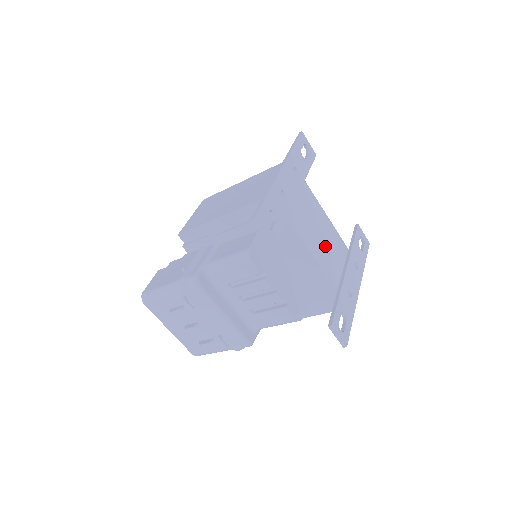
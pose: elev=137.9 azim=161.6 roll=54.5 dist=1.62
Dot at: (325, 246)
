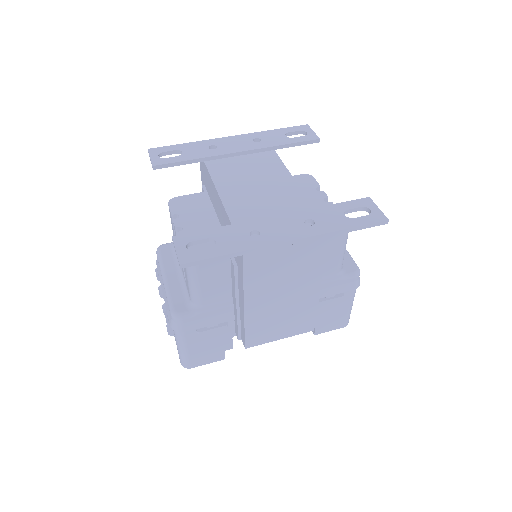
Dot at: (256, 194)
